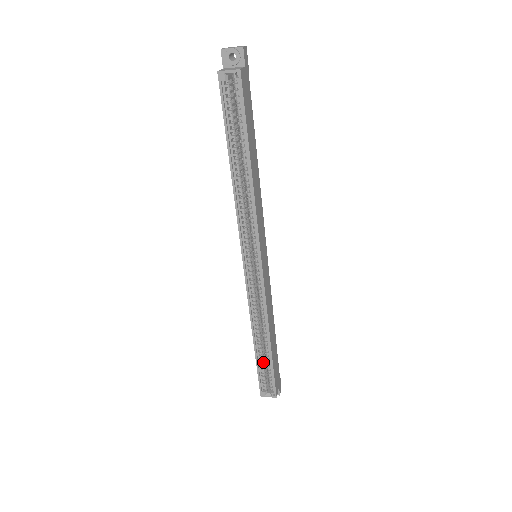
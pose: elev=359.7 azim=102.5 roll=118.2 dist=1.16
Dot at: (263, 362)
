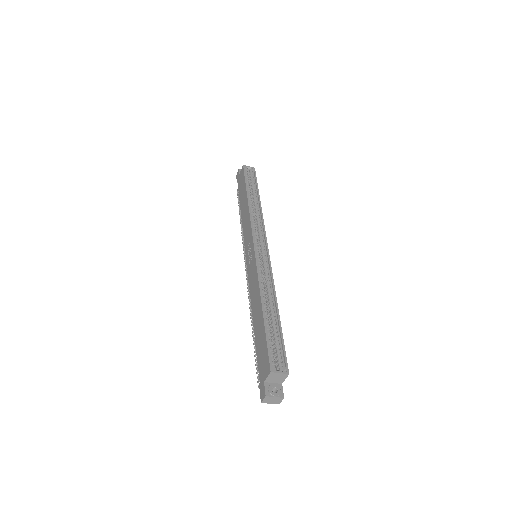
Dot at: (270, 332)
